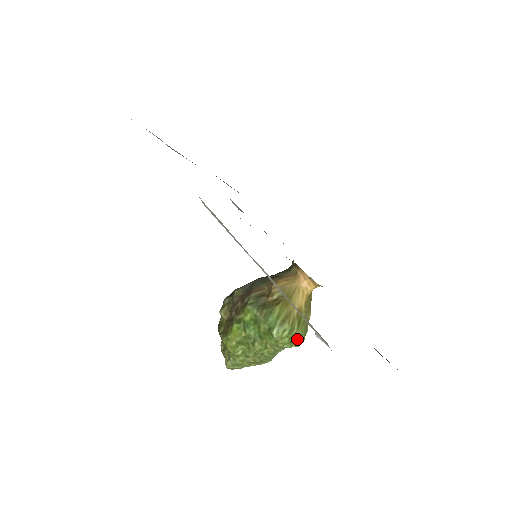
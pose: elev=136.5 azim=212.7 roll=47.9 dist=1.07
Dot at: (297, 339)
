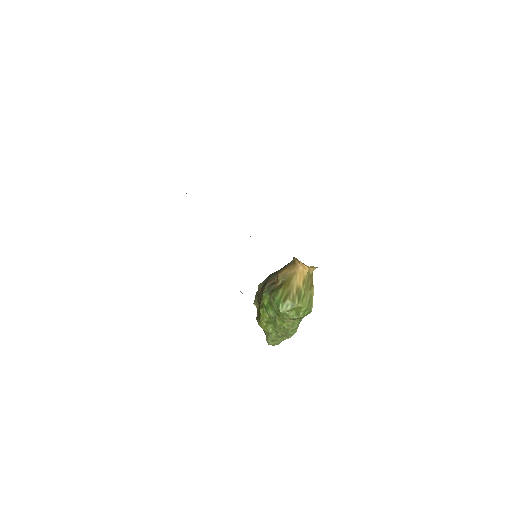
Dot at: (301, 310)
